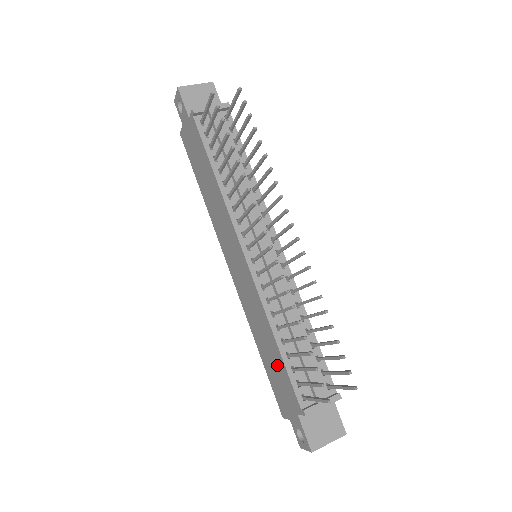
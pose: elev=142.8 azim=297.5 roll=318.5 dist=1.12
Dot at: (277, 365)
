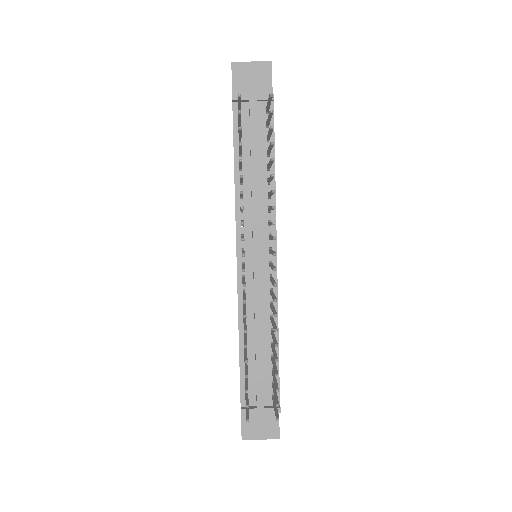
Dot at: occluded
